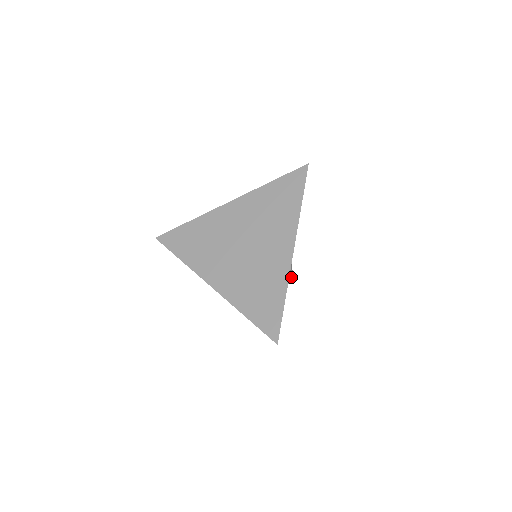
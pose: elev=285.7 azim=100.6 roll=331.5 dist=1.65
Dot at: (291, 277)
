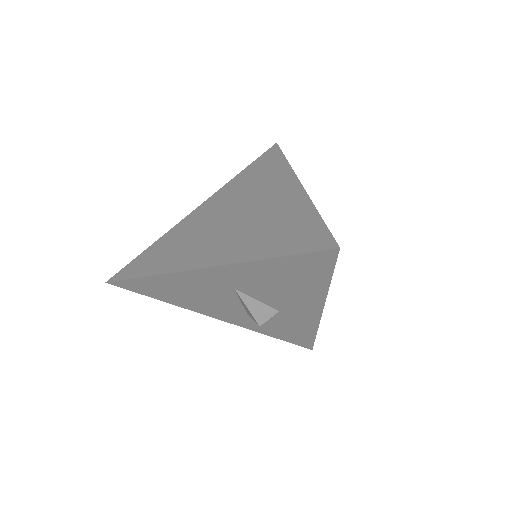
Dot at: occluded
